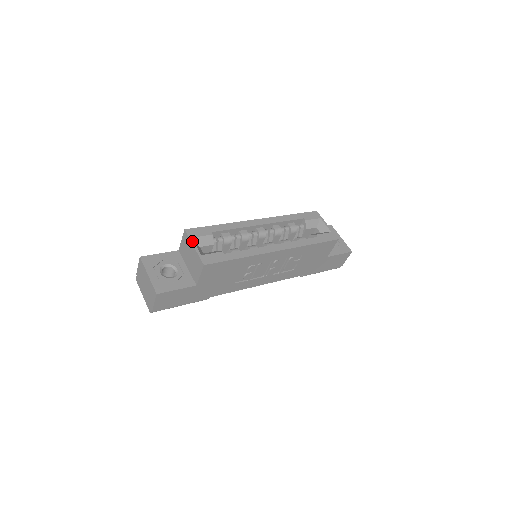
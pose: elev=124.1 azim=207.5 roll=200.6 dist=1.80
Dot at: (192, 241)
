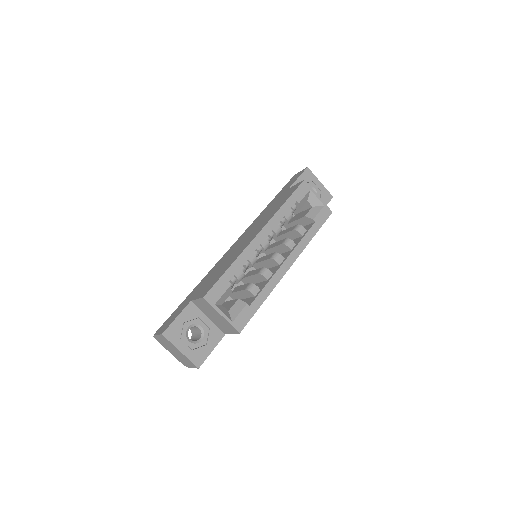
Dot at: (217, 309)
